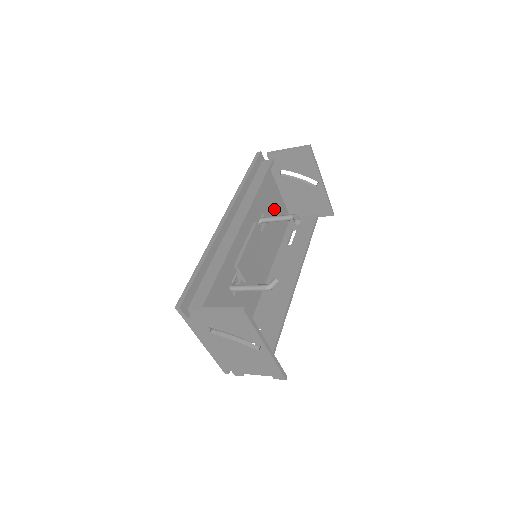
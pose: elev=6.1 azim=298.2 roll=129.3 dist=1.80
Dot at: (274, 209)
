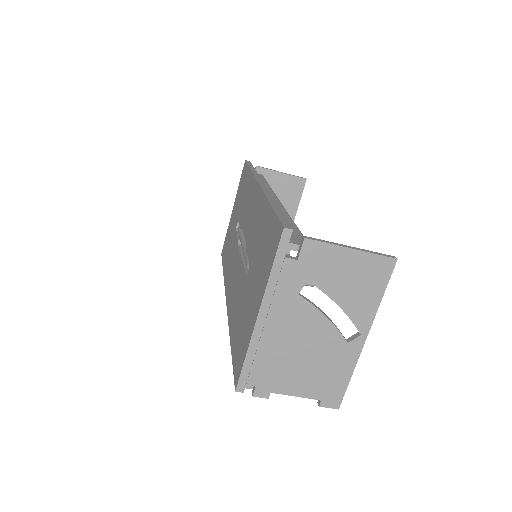
Dot at: occluded
